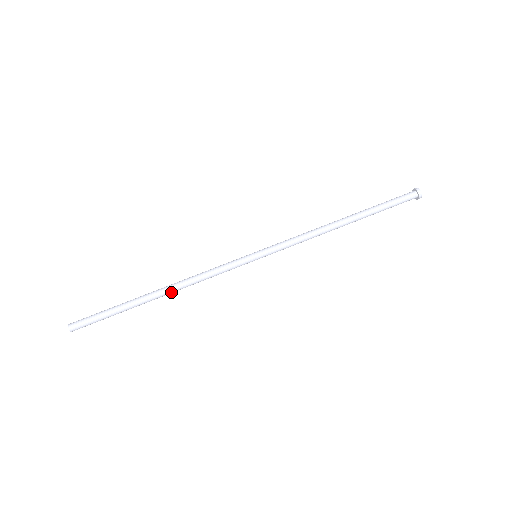
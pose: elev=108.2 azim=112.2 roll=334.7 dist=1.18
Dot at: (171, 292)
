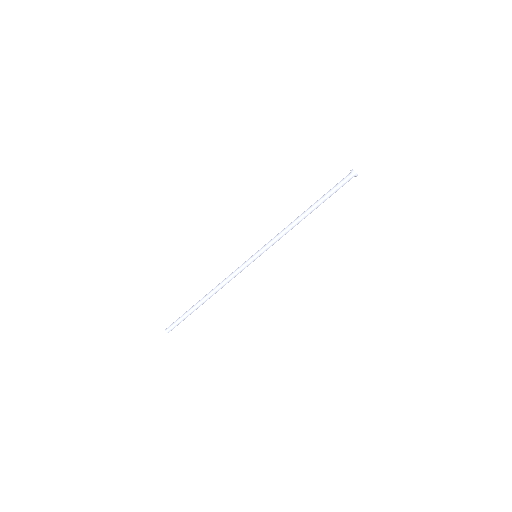
Dot at: (212, 294)
